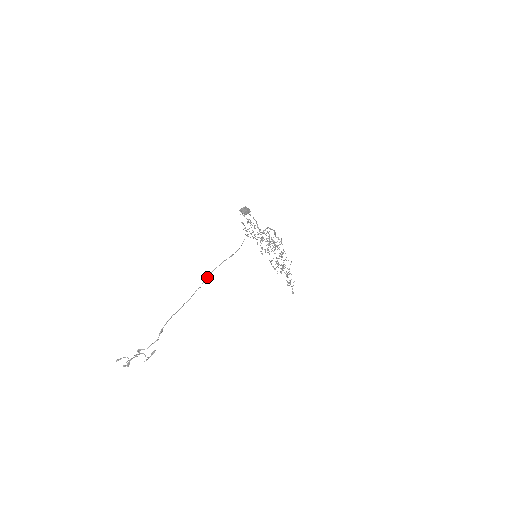
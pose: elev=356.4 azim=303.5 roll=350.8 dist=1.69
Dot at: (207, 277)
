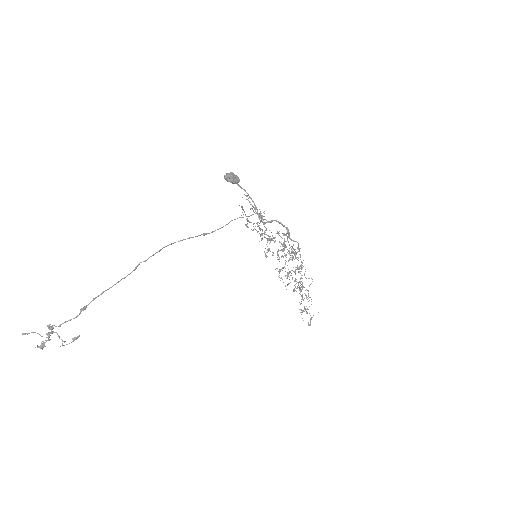
Dot at: occluded
